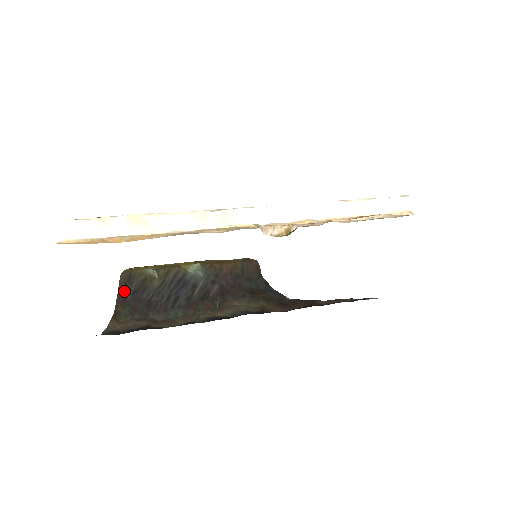
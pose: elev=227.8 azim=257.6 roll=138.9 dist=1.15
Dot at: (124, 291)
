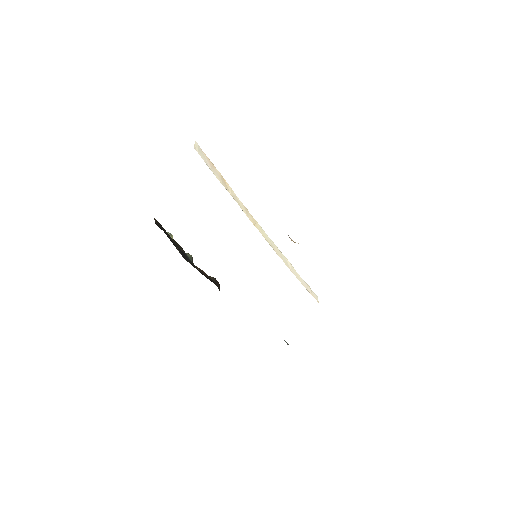
Dot at: (158, 224)
